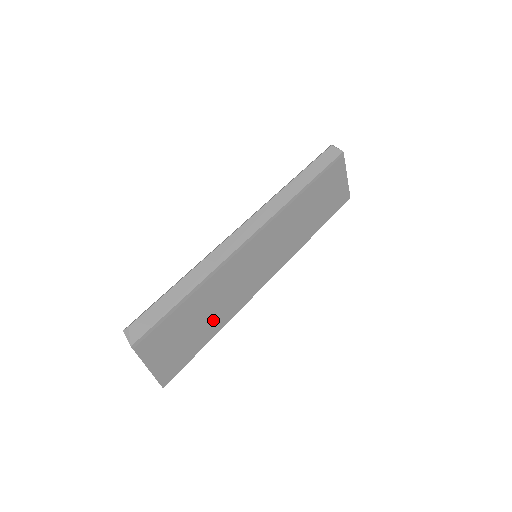
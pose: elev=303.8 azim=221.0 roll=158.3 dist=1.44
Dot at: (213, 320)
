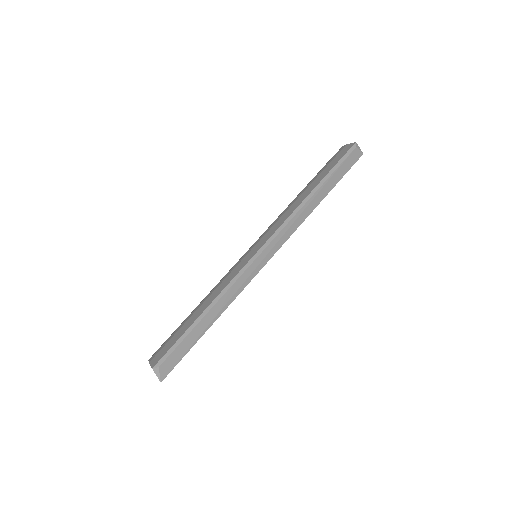
Dot at: occluded
